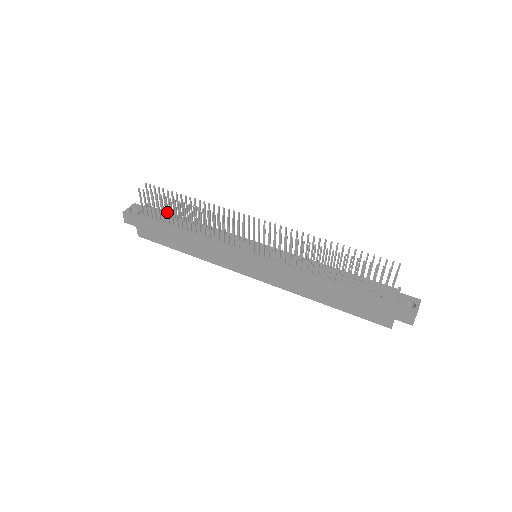
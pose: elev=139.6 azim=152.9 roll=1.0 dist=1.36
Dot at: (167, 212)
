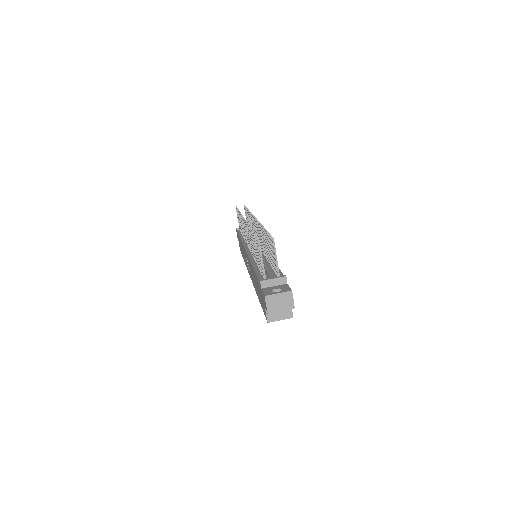
Dot at: occluded
